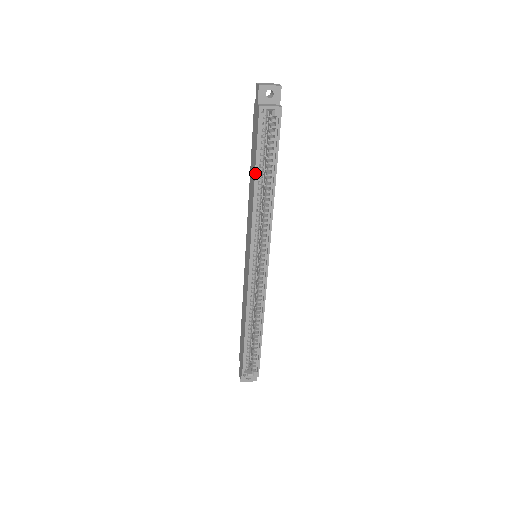
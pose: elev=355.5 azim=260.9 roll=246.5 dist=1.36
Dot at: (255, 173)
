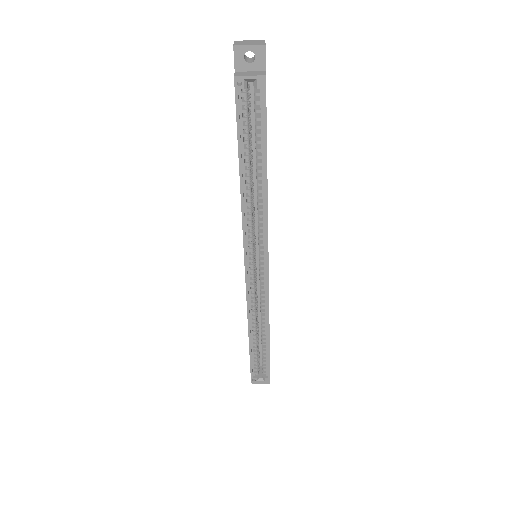
Dot at: (239, 163)
